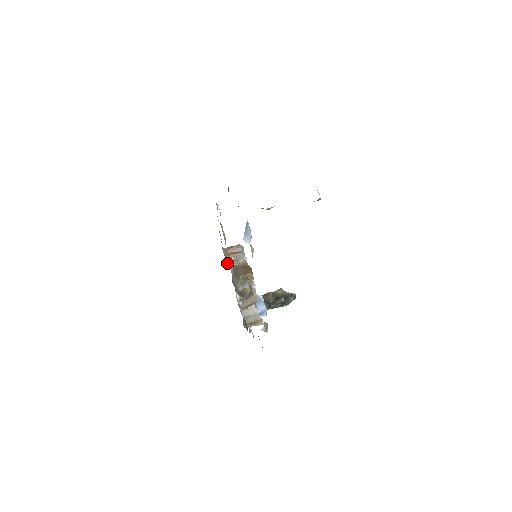
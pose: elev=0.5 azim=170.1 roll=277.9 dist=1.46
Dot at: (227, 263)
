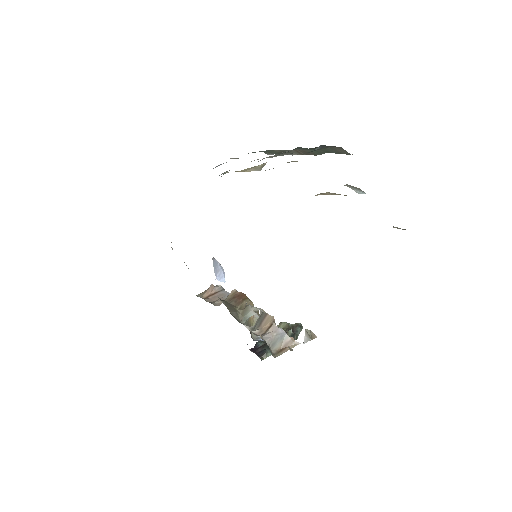
Dot at: occluded
